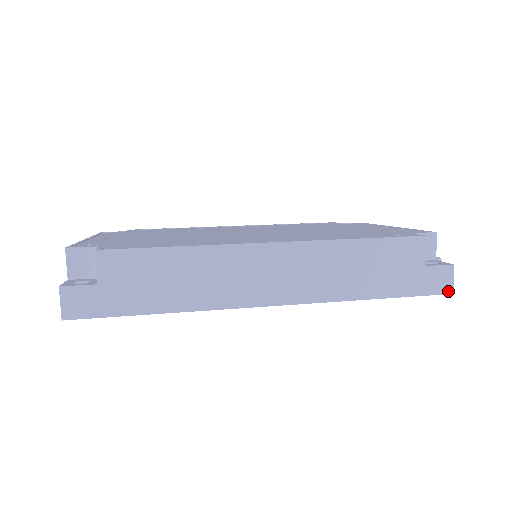
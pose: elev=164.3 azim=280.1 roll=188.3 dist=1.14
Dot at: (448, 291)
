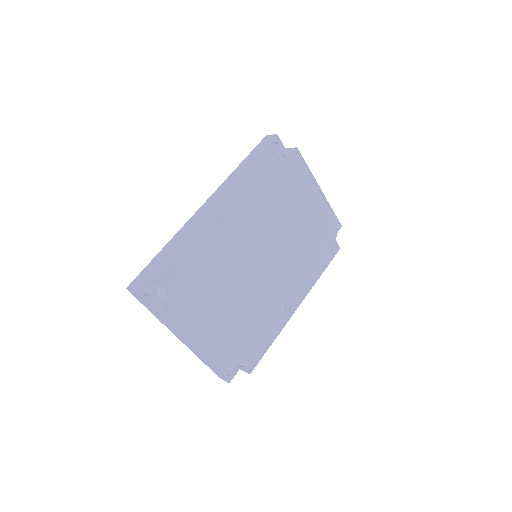
Dot at: occluded
